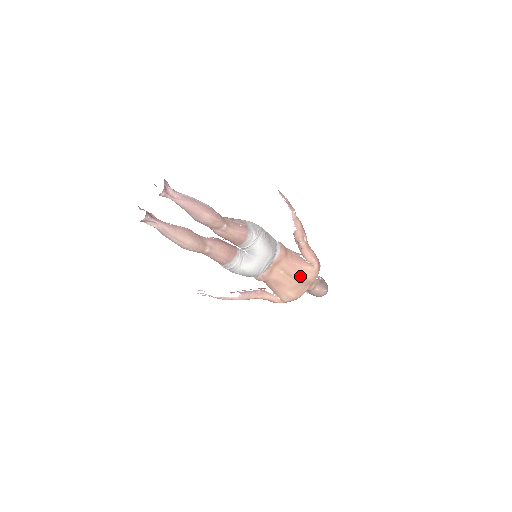
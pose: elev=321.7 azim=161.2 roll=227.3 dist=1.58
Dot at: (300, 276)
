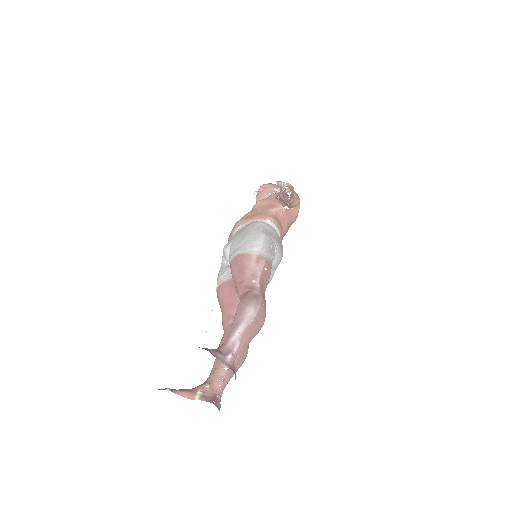
Dot at: occluded
